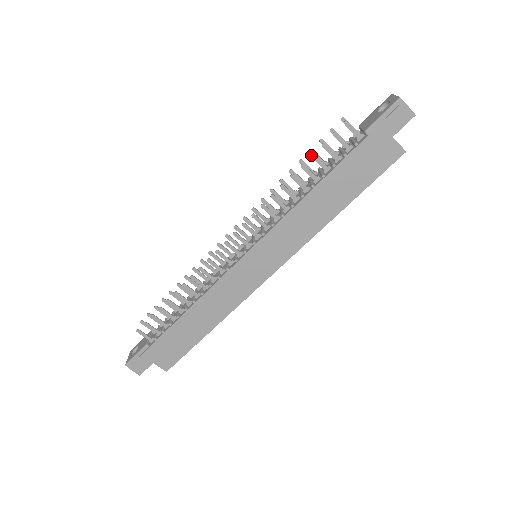
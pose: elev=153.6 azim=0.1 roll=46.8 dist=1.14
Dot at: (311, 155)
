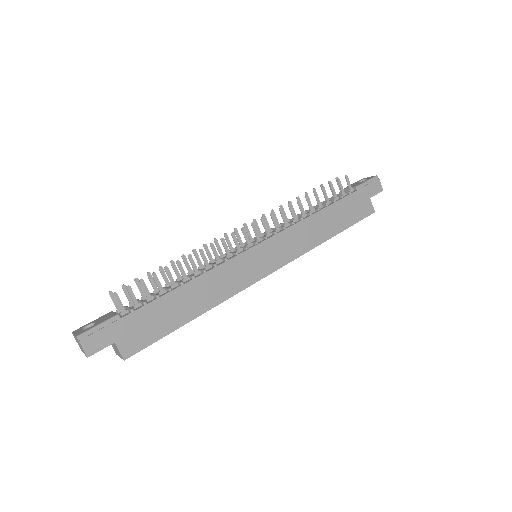
Dot at: (322, 187)
